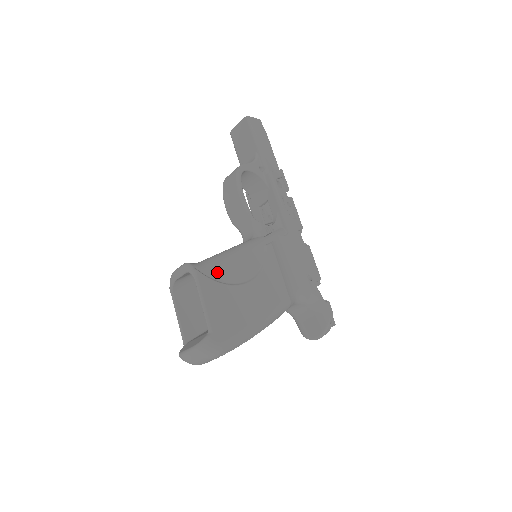
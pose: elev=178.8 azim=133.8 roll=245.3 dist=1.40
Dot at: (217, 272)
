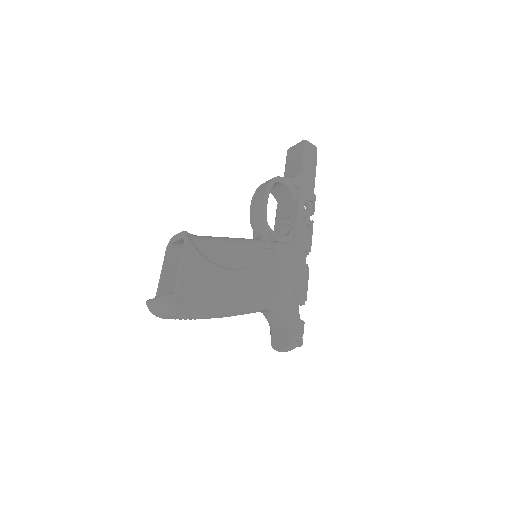
Dot at: (207, 249)
